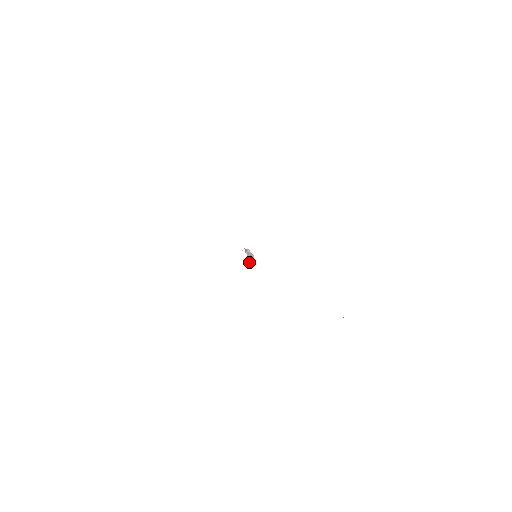
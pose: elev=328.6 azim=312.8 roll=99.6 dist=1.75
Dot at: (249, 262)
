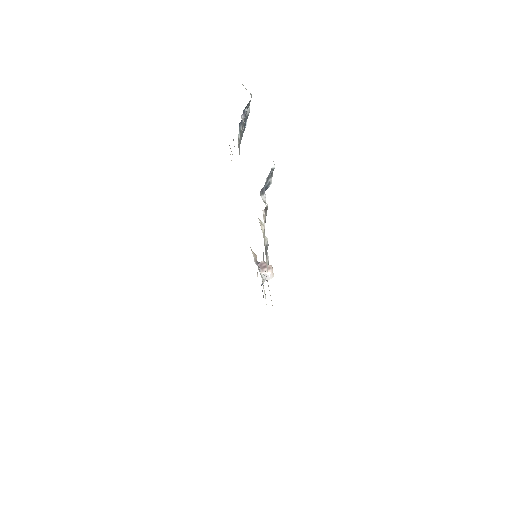
Dot at: (264, 275)
